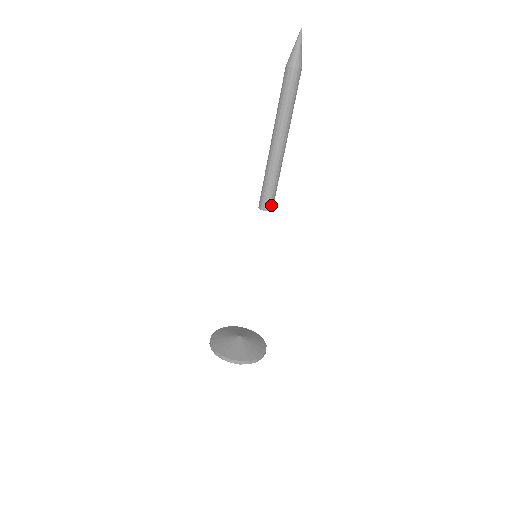
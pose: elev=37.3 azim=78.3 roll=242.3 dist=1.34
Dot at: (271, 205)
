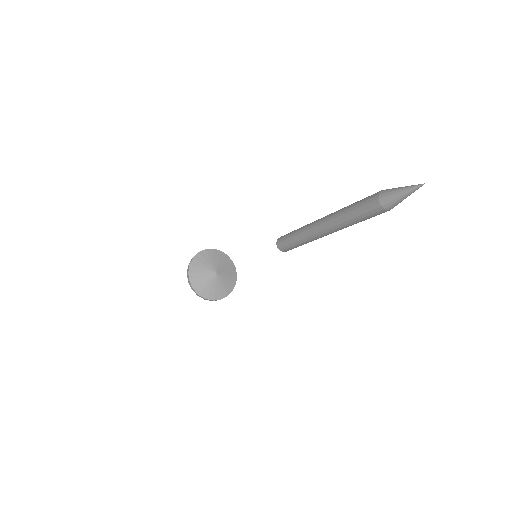
Dot at: (290, 249)
